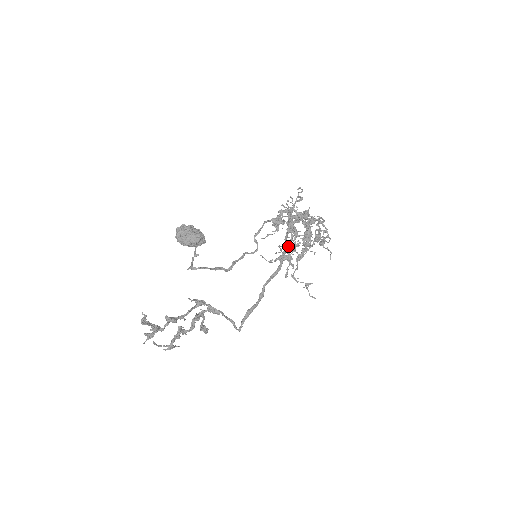
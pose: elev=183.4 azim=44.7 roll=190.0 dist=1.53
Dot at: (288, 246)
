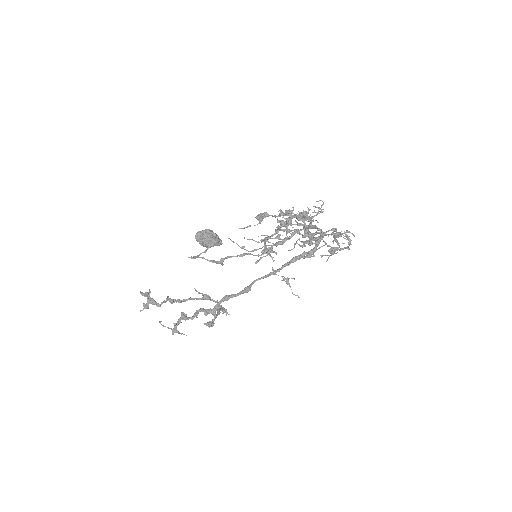
Dot at: (276, 242)
